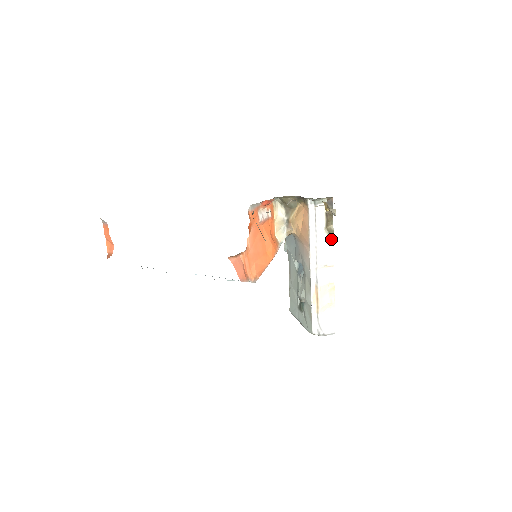
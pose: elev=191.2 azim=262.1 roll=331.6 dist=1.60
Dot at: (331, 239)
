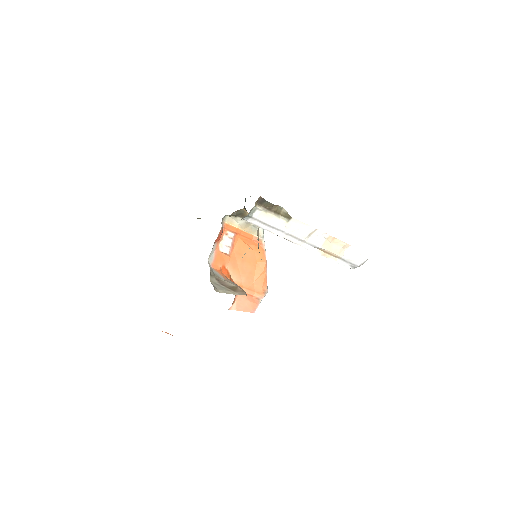
Dot at: (292, 220)
